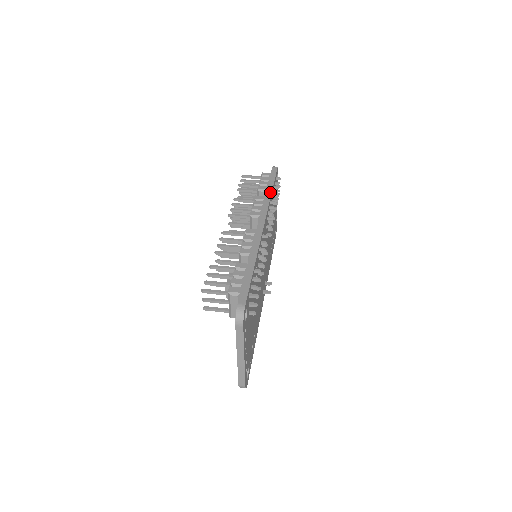
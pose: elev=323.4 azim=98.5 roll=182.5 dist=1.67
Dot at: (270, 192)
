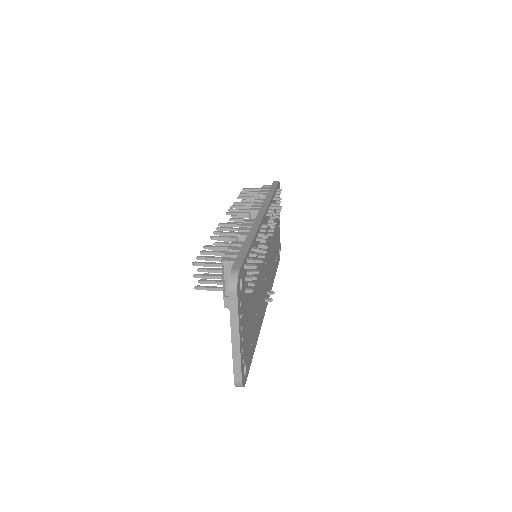
Dot at: (271, 196)
